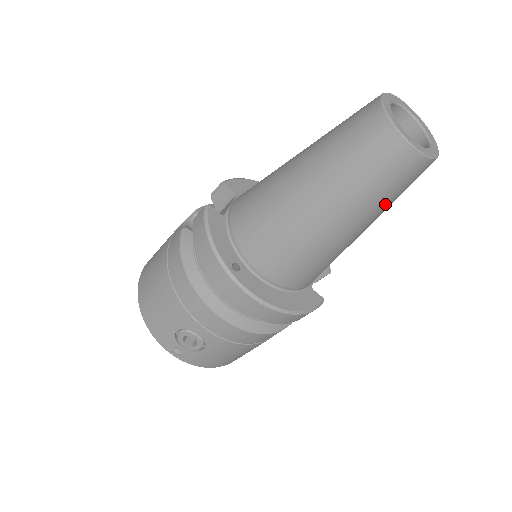
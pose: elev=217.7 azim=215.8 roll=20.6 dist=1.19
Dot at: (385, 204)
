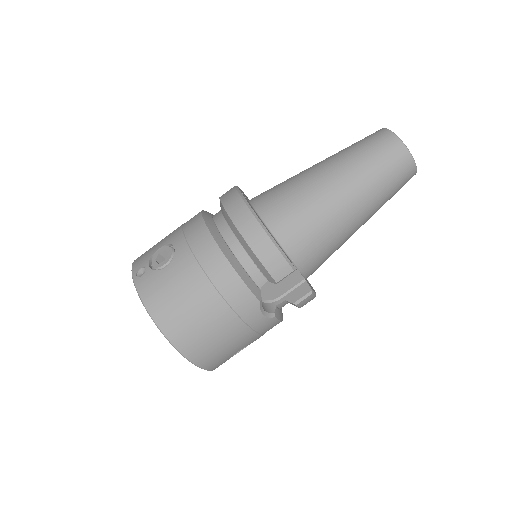
Dot at: (370, 174)
